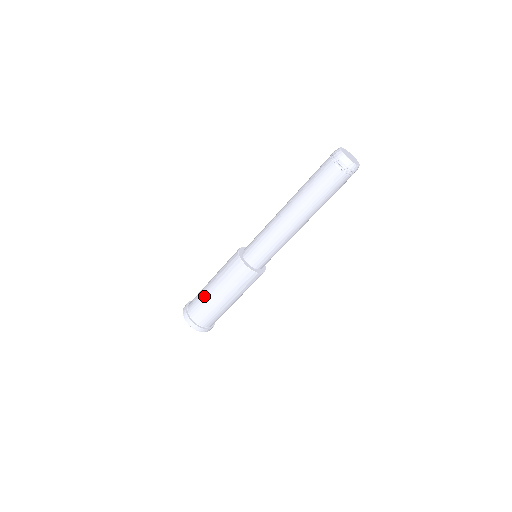
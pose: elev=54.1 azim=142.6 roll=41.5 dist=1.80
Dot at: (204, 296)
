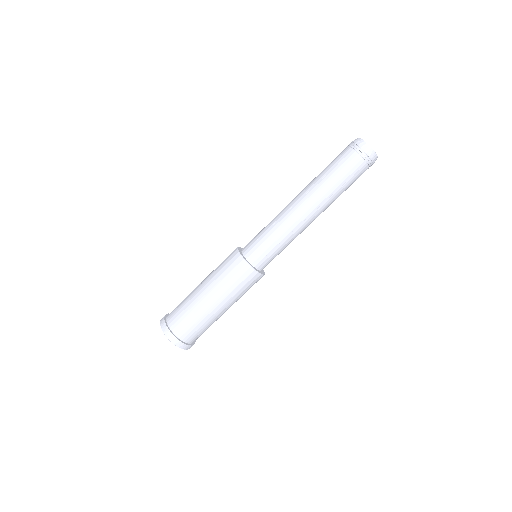
Dot at: (194, 308)
